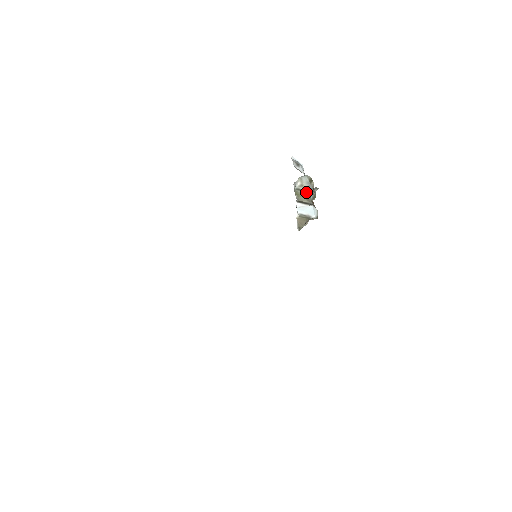
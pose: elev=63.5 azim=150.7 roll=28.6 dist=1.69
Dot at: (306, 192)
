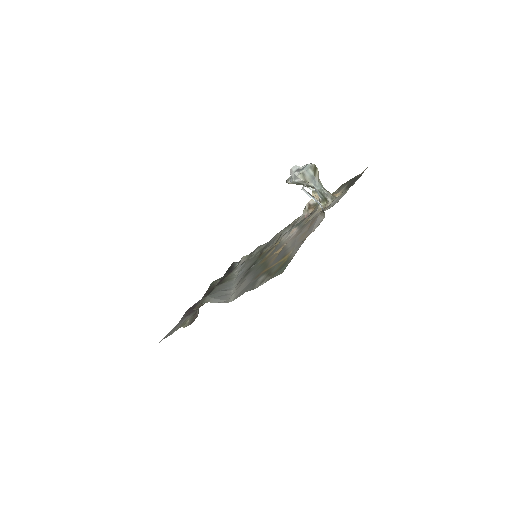
Dot at: occluded
